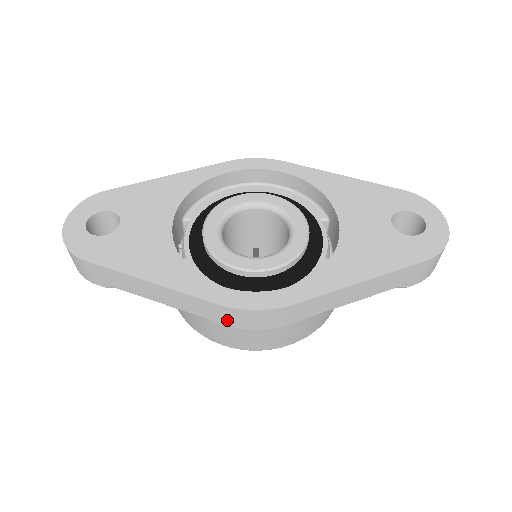
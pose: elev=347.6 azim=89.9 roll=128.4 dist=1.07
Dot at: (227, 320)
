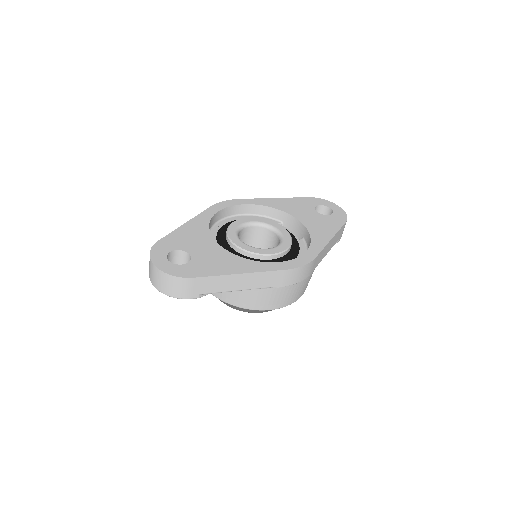
Dot at: (287, 281)
